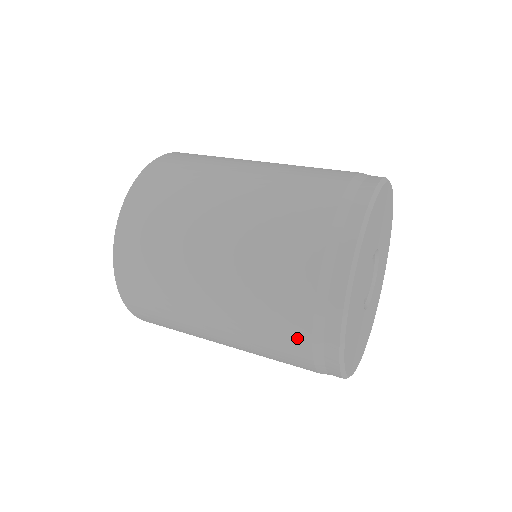
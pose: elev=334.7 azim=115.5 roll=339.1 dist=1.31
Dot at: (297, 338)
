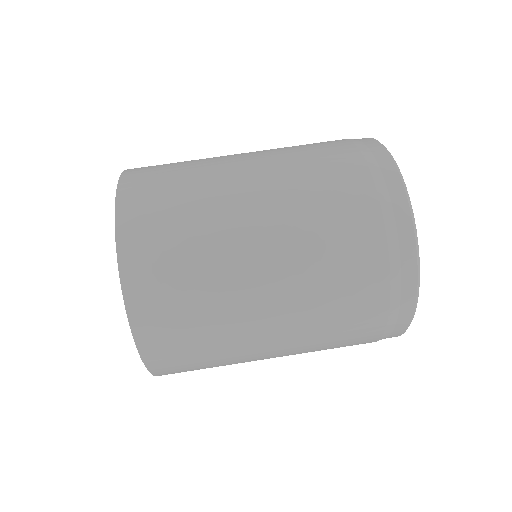
Dot at: occluded
